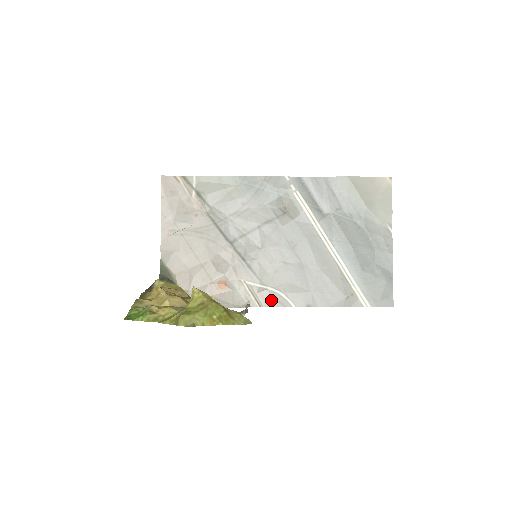
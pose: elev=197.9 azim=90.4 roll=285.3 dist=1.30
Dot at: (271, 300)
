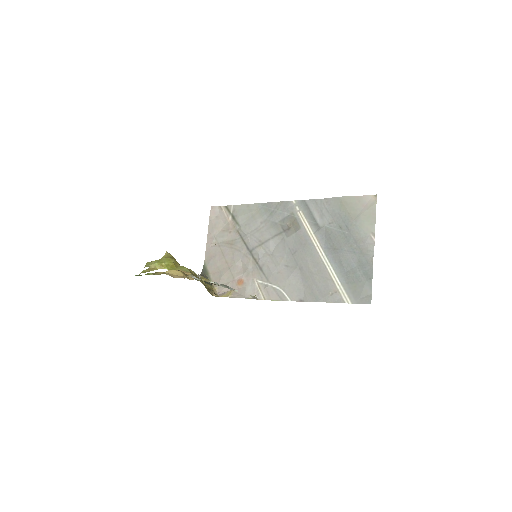
Dot at: (274, 295)
